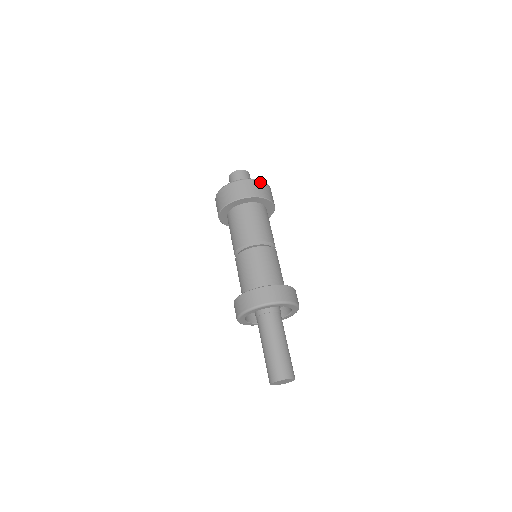
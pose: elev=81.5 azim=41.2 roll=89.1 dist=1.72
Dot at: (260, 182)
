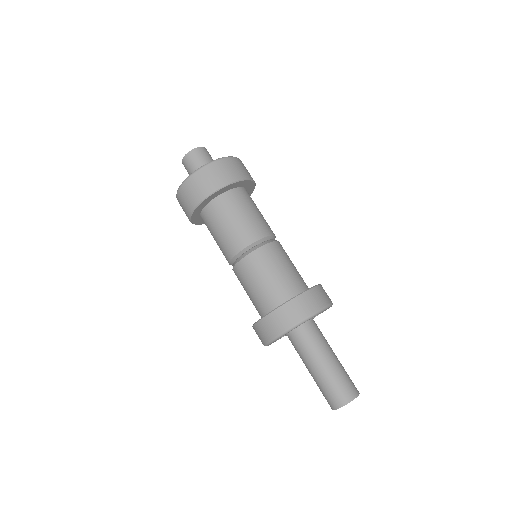
Dot at: (205, 169)
